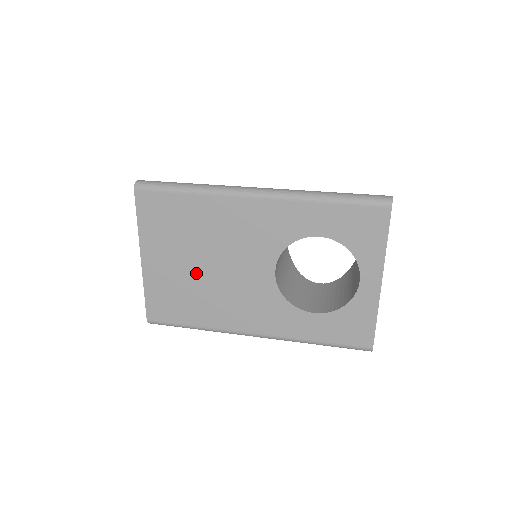
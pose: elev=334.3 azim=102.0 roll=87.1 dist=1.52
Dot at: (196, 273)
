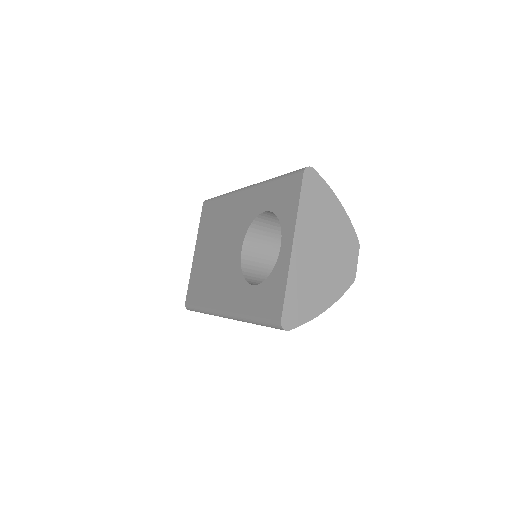
Dot at: (211, 259)
